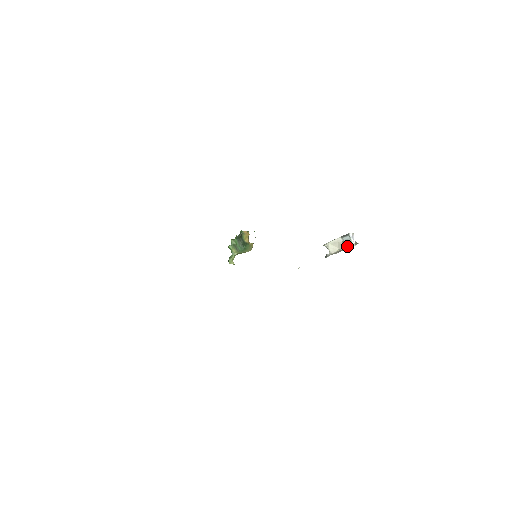
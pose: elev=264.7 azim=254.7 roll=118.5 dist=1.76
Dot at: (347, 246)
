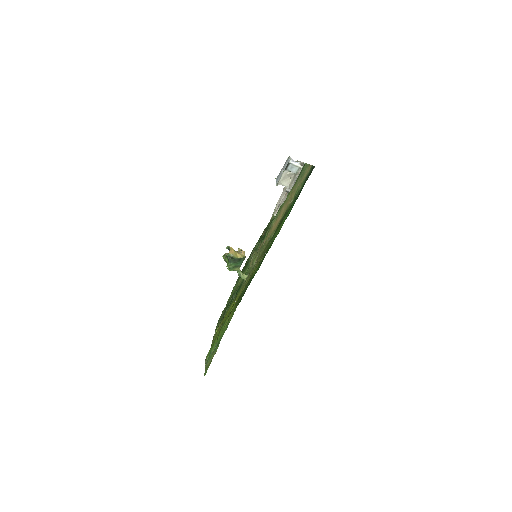
Dot at: (296, 172)
